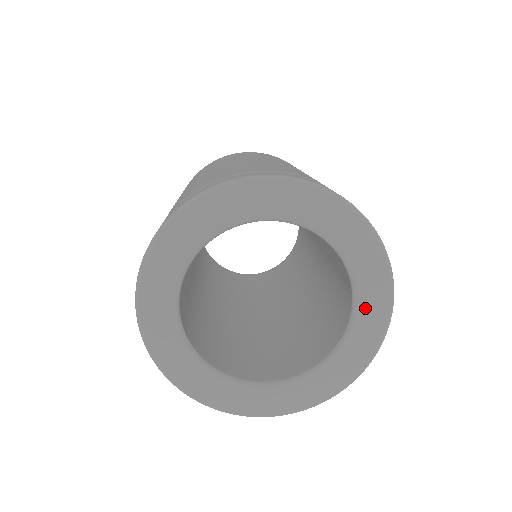
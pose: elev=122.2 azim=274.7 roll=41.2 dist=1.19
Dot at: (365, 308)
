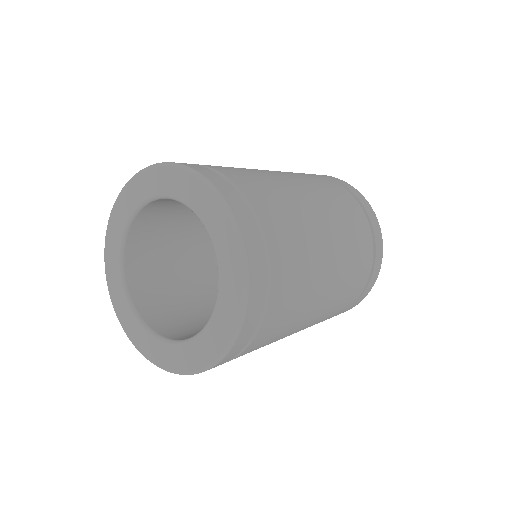
Dot at: (222, 306)
